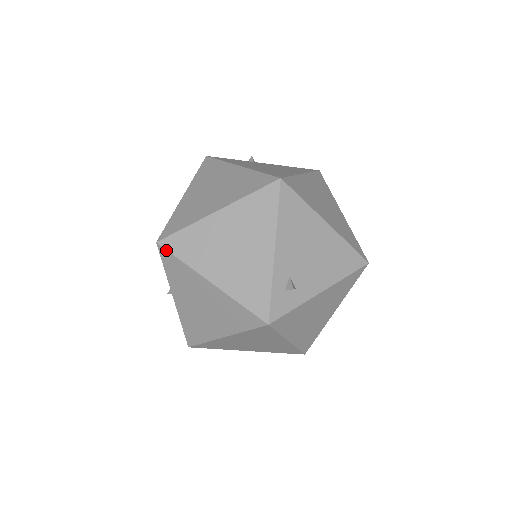
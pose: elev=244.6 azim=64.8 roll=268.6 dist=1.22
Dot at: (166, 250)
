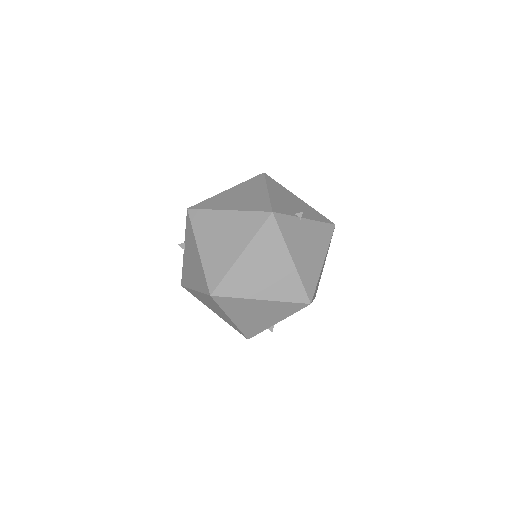
Dot at: (214, 300)
